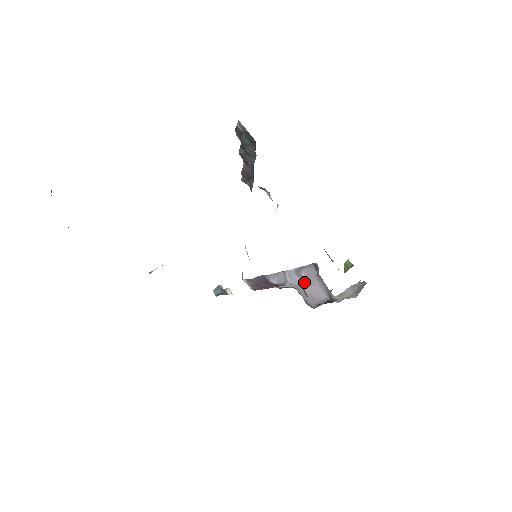
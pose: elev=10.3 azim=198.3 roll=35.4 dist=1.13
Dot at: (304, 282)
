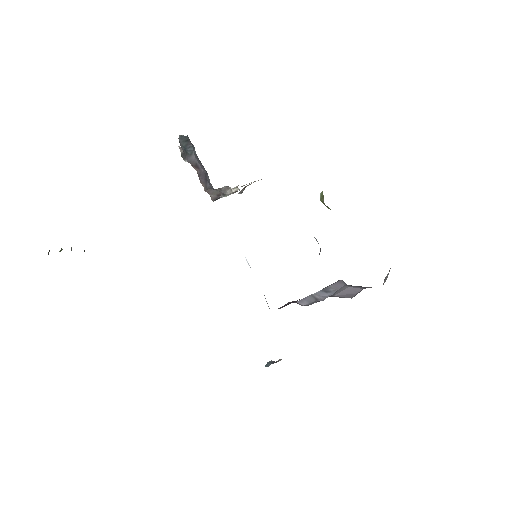
Dot at: (335, 293)
